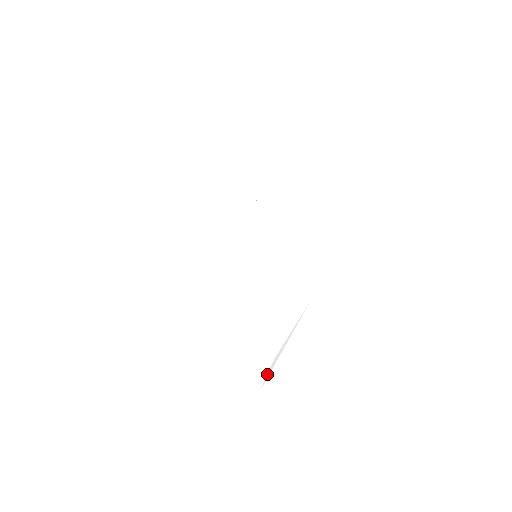
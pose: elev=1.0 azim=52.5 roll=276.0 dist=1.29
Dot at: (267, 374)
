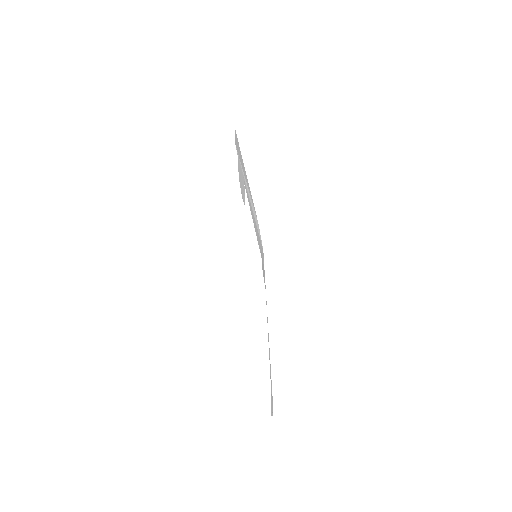
Dot at: (250, 280)
